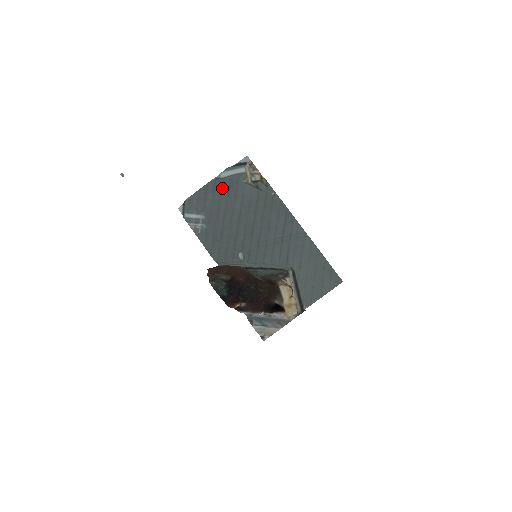
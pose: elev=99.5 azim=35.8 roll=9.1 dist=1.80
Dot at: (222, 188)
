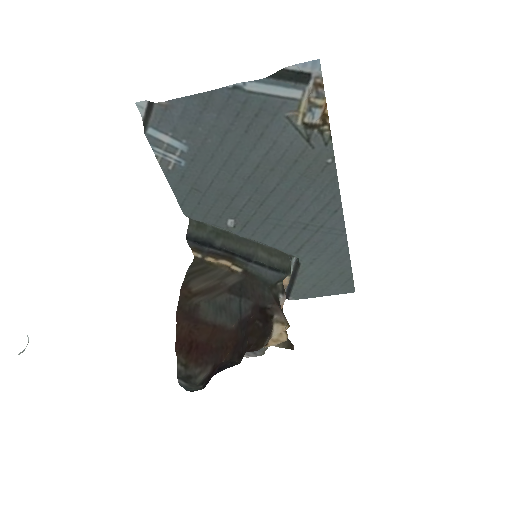
Dot at: (240, 112)
